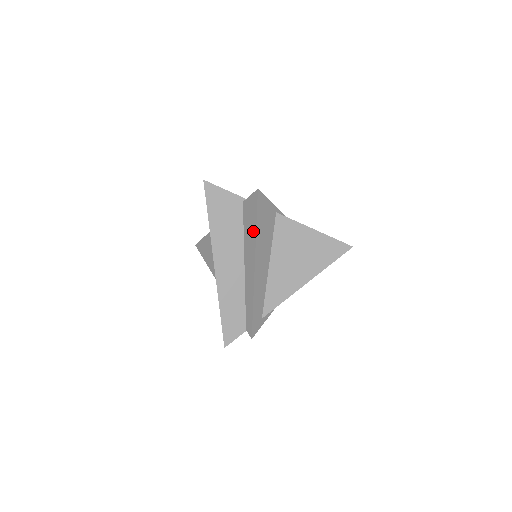
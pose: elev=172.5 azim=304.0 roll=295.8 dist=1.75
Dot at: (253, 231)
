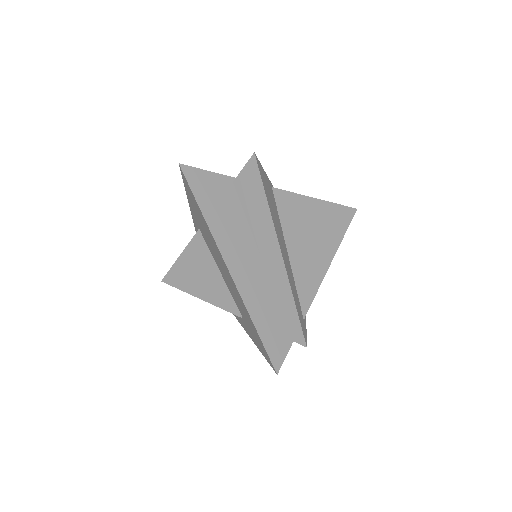
Dot at: (263, 208)
